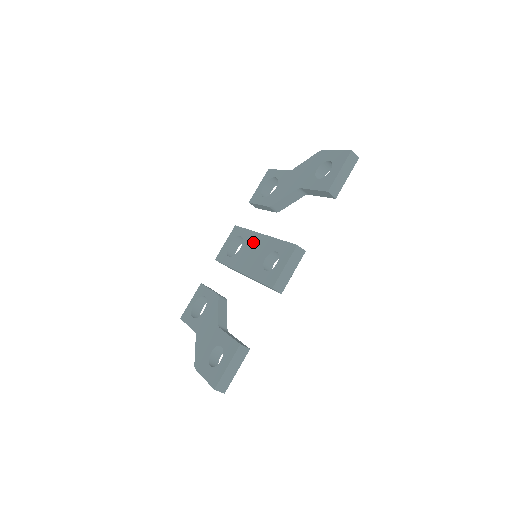
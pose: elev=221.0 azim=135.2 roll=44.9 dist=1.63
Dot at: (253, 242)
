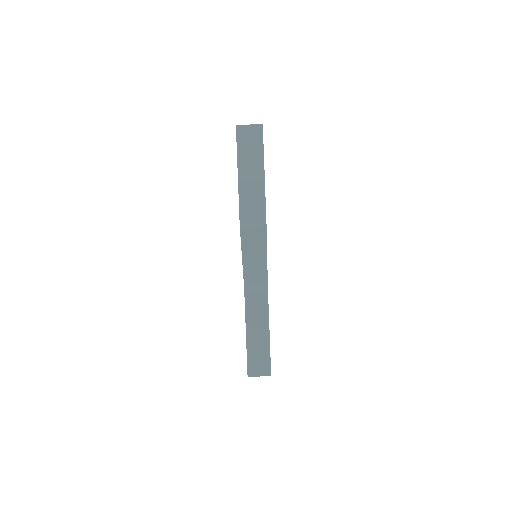
Dot at: occluded
